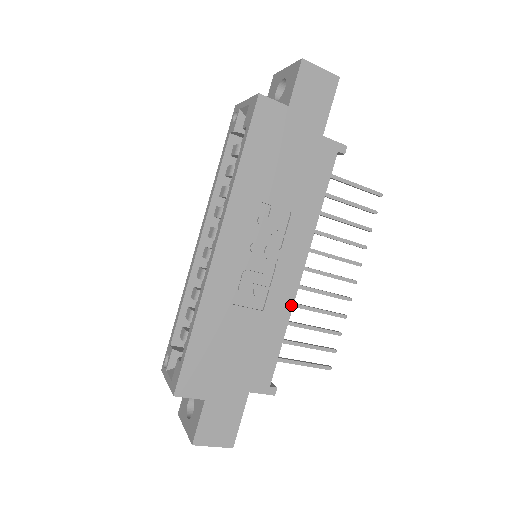
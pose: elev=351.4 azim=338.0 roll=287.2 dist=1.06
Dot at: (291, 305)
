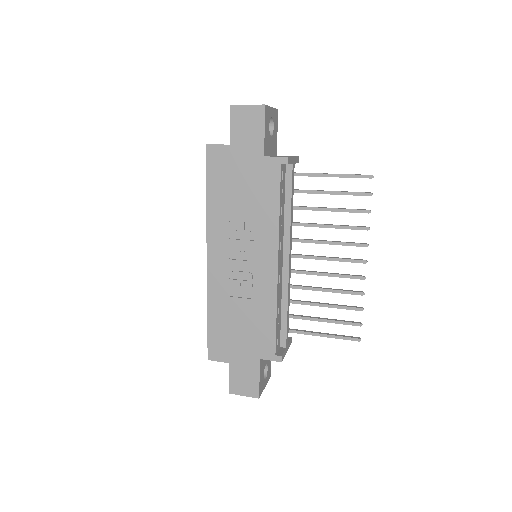
Dot at: (275, 293)
